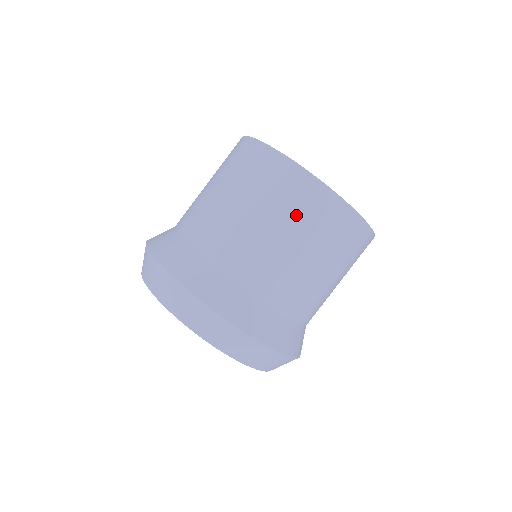
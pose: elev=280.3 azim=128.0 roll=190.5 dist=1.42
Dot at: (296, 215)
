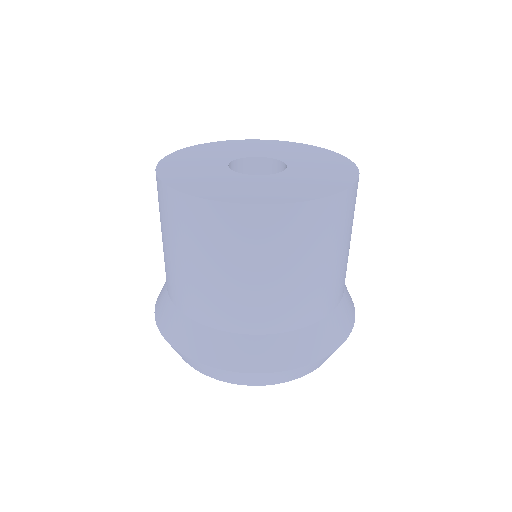
Dot at: (277, 250)
